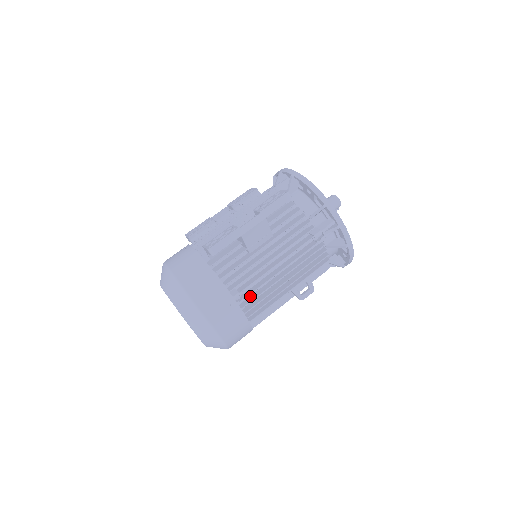
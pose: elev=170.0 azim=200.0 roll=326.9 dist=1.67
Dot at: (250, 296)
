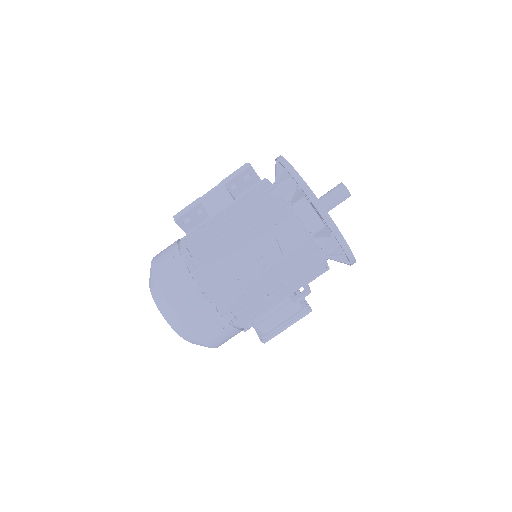
Dot at: occluded
